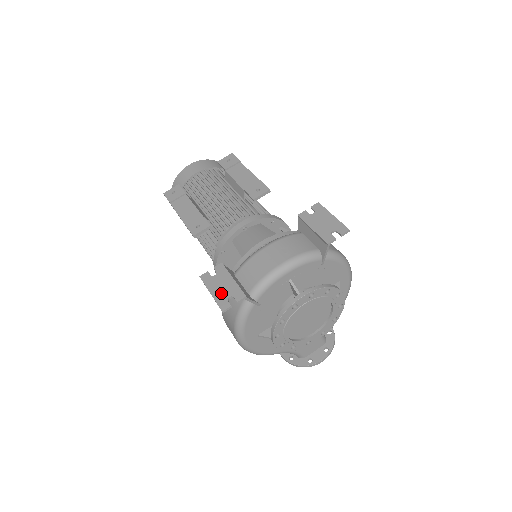
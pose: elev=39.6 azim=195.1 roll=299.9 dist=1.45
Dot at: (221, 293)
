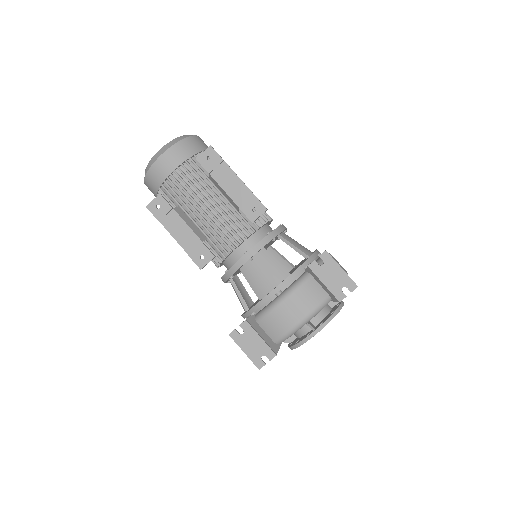
Dot at: (254, 352)
